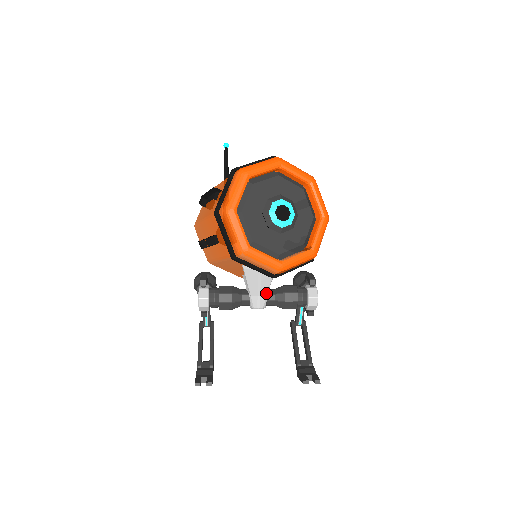
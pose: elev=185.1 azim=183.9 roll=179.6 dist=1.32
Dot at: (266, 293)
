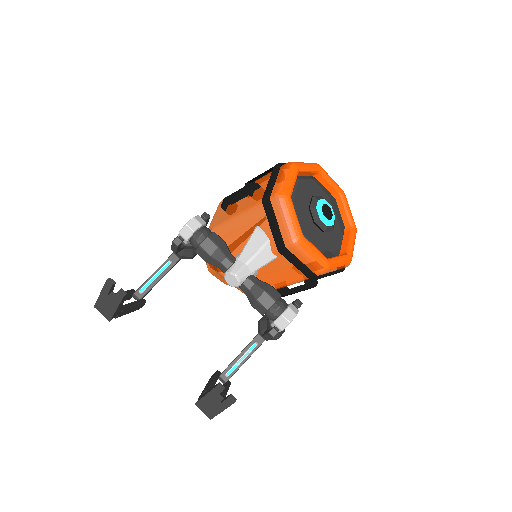
Dot at: (253, 270)
